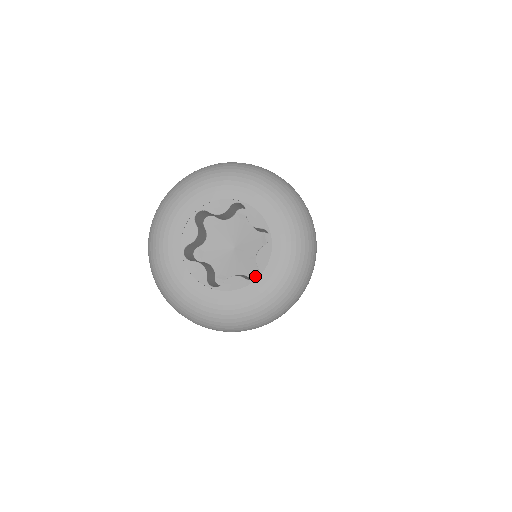
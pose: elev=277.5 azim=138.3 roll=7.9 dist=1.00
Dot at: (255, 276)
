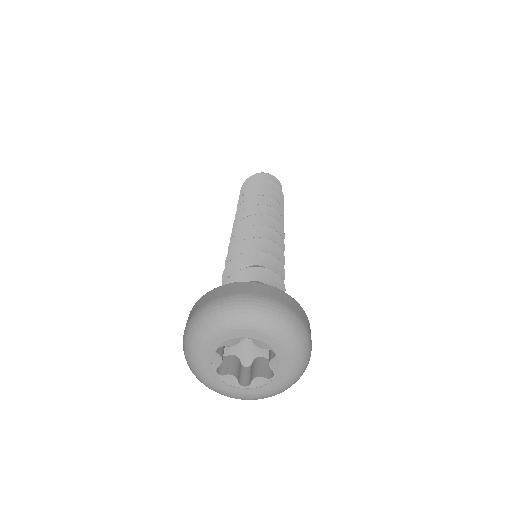
Dot at: (245, 364)
